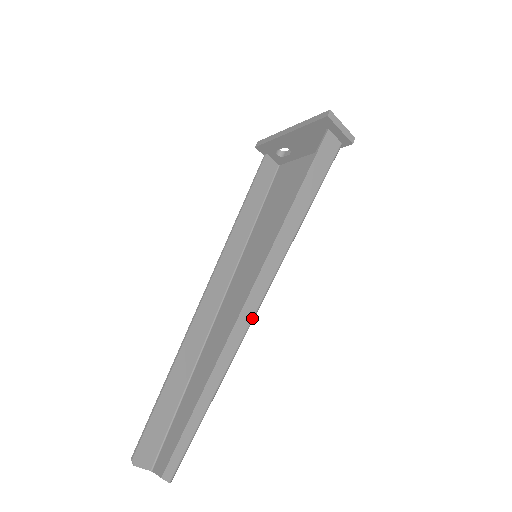
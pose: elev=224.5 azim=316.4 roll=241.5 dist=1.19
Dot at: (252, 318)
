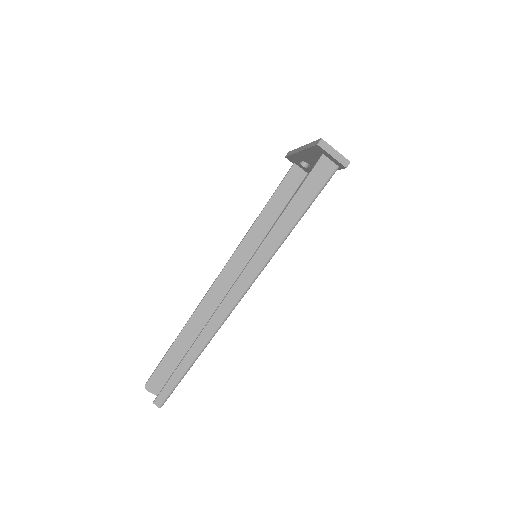
Dot at: (233, 307)
